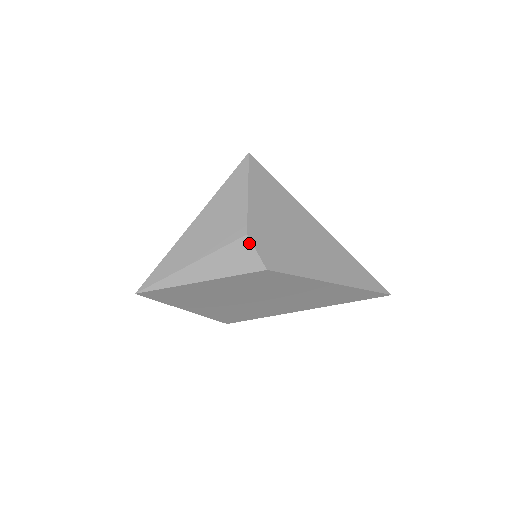
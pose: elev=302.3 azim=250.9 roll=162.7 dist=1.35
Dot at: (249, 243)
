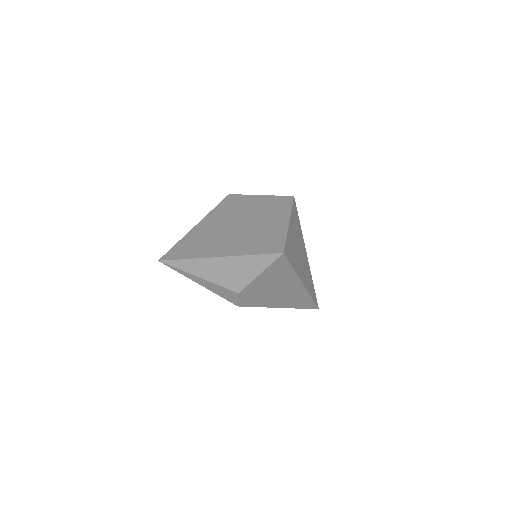
Dot at: (237, 296)
